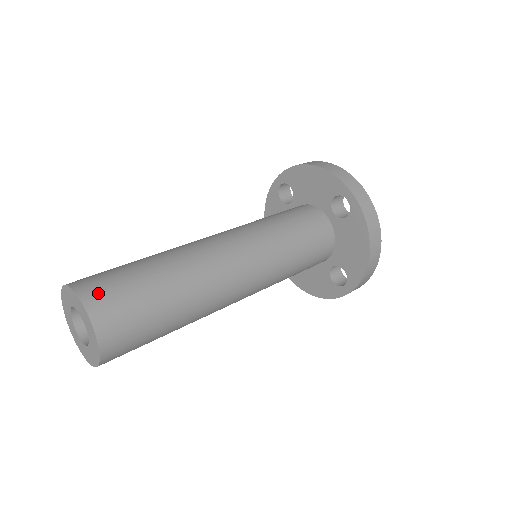
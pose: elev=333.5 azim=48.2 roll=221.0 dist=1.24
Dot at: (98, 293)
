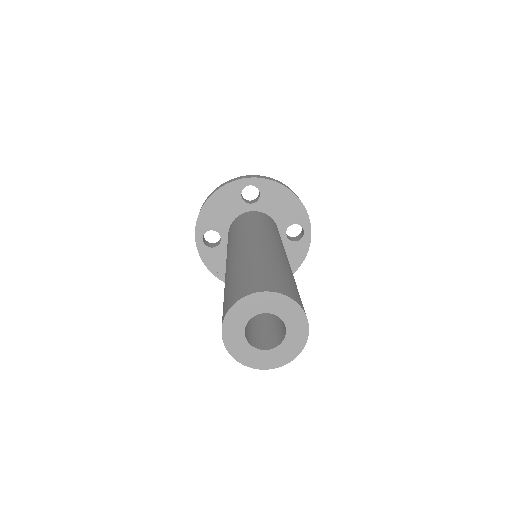
Dot at: (250, 287)
